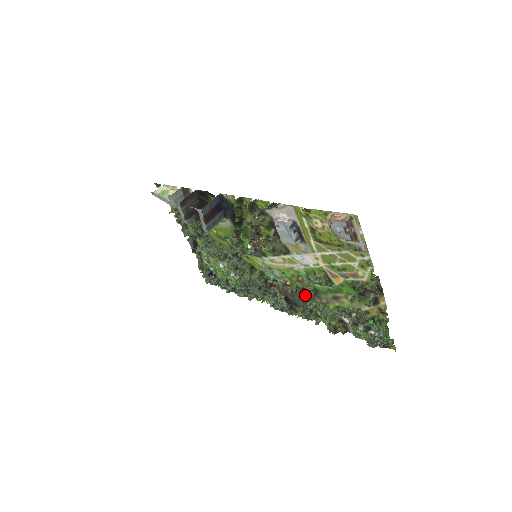
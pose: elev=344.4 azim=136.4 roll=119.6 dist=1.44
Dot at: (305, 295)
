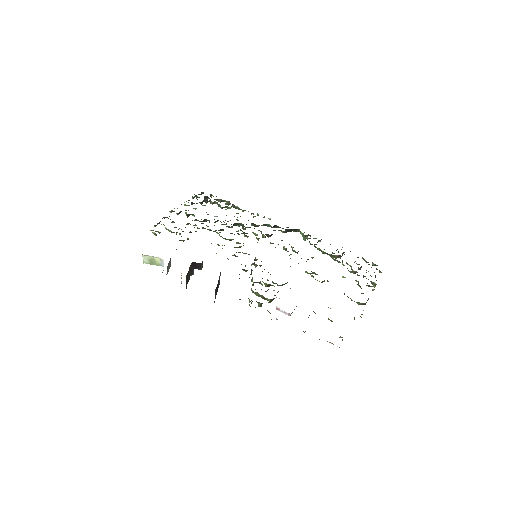
Dot at: occluded
